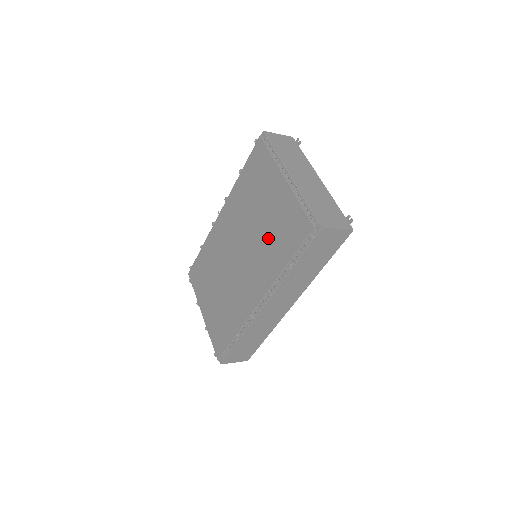
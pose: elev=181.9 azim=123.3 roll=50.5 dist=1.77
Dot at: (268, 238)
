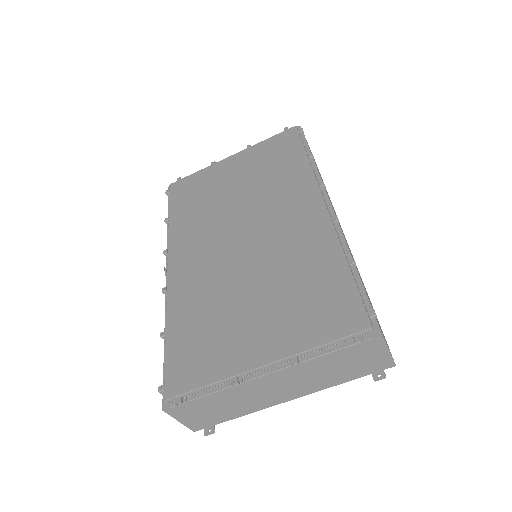
Dot at: (264, 179)
